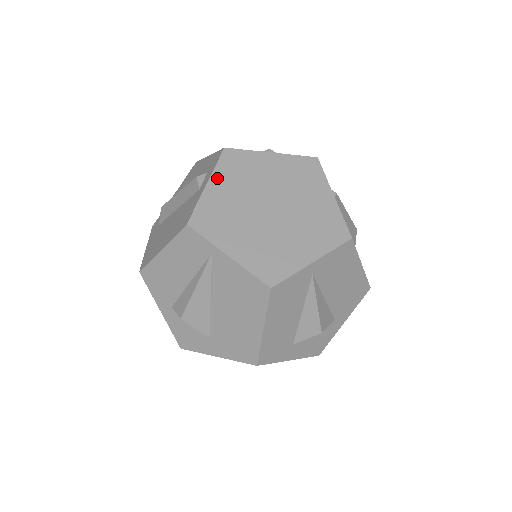
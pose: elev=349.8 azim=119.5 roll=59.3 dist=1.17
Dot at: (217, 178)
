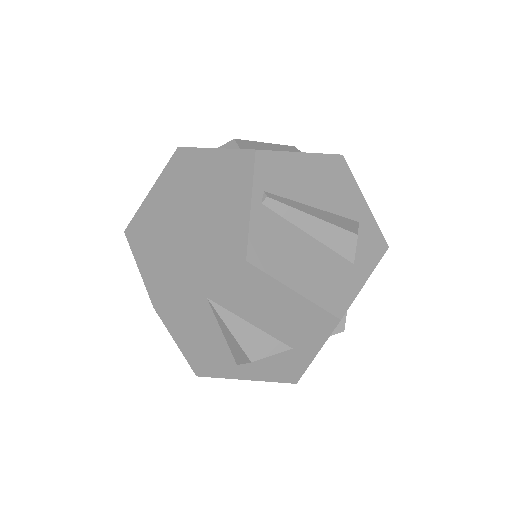
Dot at: (160, 183)
